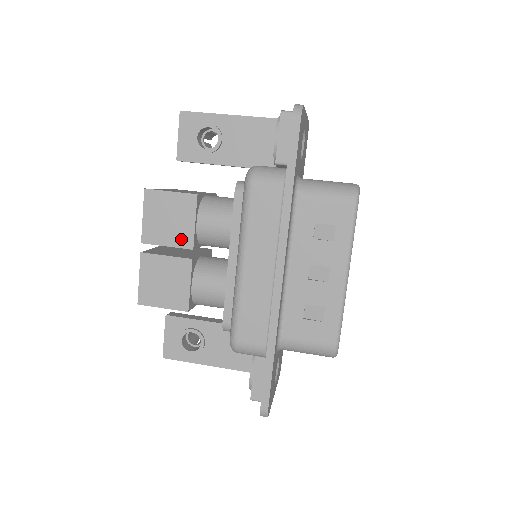
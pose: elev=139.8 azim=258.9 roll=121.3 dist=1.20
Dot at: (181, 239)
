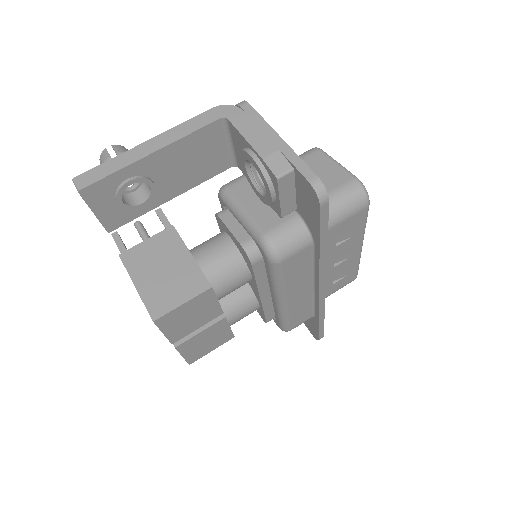
Dot at: (210, 317)
